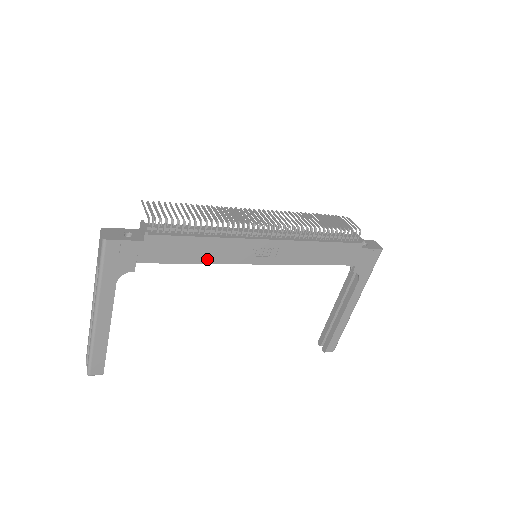
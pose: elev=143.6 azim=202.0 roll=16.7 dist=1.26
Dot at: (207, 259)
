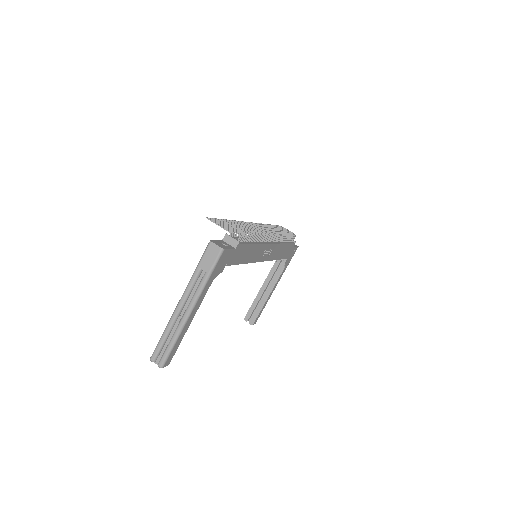
Dot at: (248, 260)
